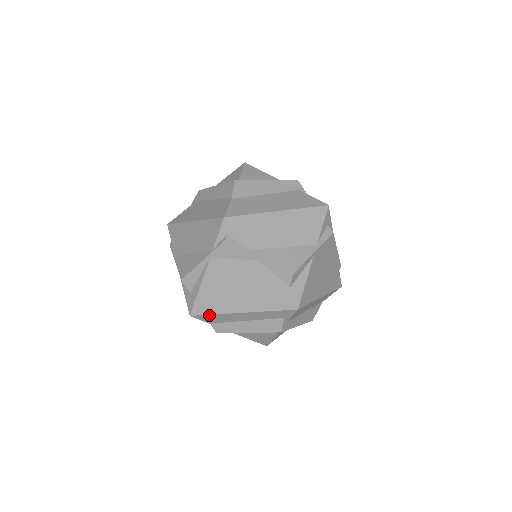
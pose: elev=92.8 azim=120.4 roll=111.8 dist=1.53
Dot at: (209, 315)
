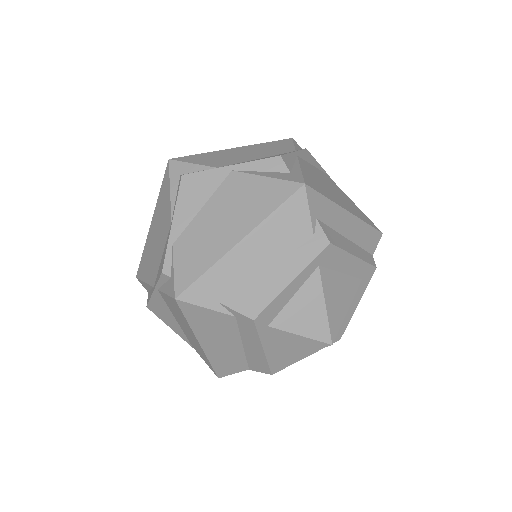
Dot at: occluded
